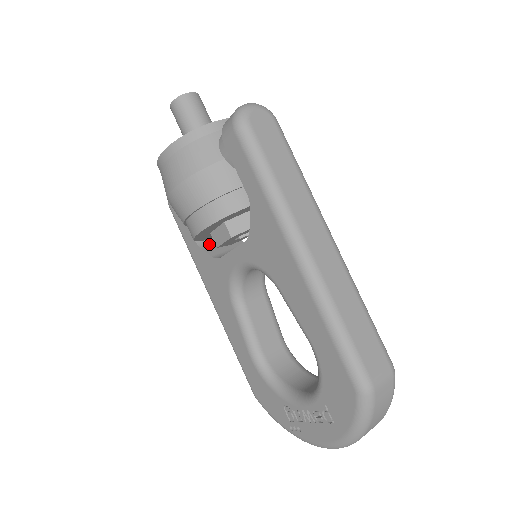
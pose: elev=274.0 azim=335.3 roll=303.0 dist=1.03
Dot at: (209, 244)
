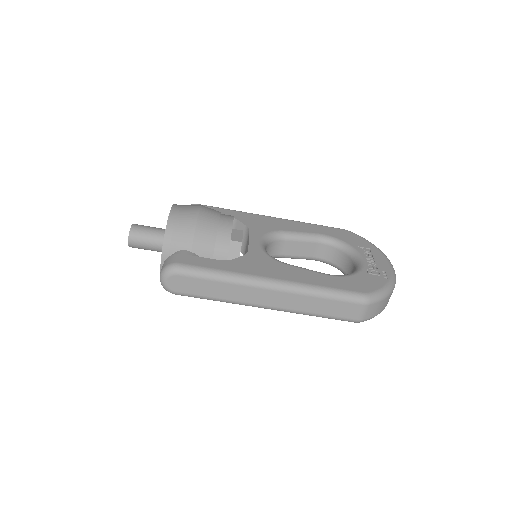
Dot at: occluded
